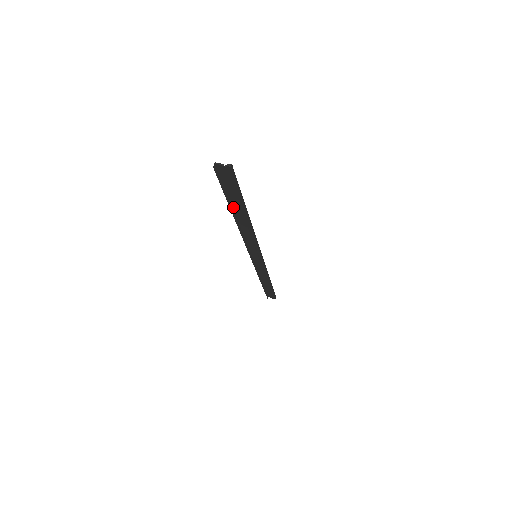
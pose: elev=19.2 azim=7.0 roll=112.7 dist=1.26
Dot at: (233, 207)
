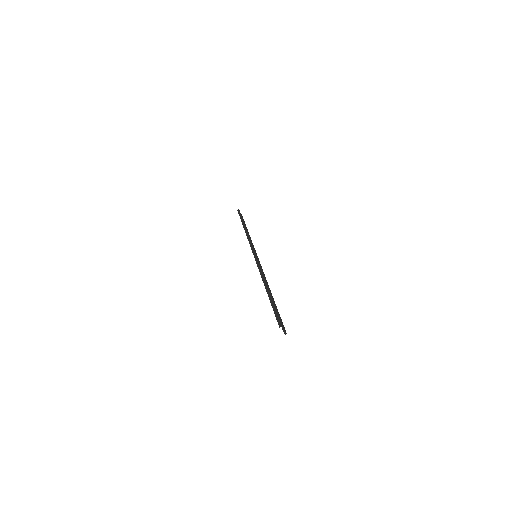
Dot at: (270, 295)
